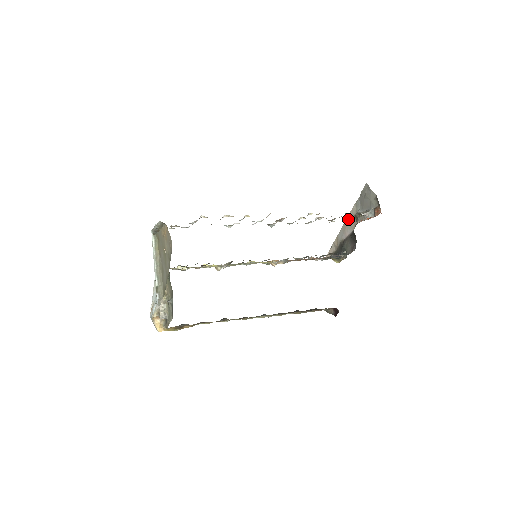
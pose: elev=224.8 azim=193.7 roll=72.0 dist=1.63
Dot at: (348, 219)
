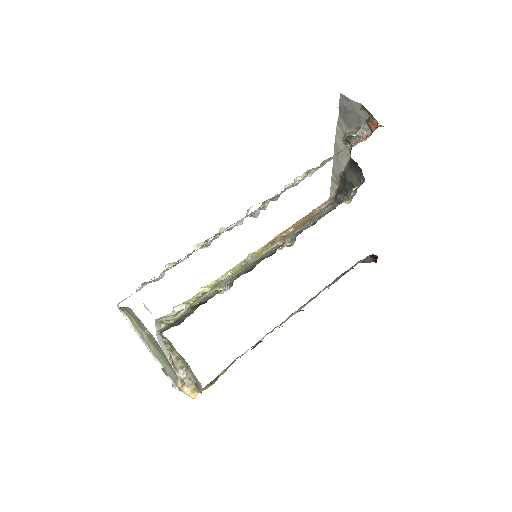
Dot at: (337, 146)
